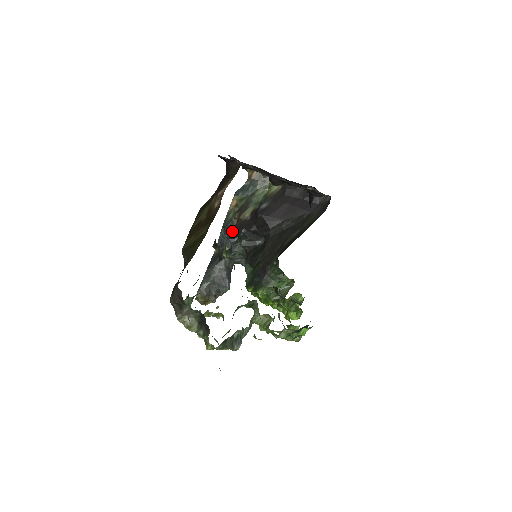
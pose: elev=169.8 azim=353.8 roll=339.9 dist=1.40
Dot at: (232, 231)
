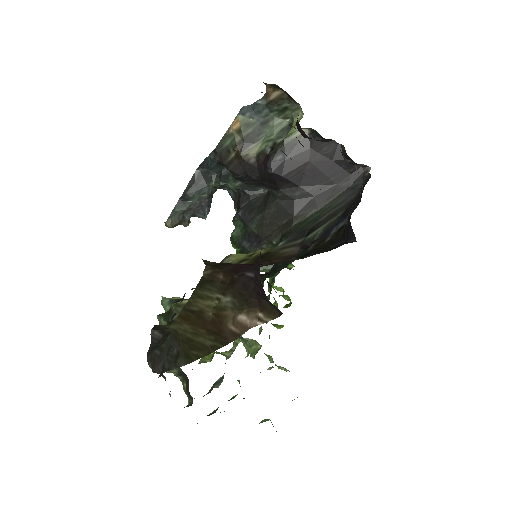
Dot at: (226, 164)
